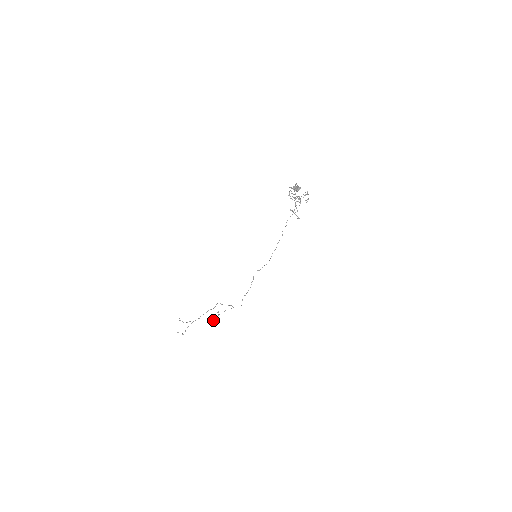
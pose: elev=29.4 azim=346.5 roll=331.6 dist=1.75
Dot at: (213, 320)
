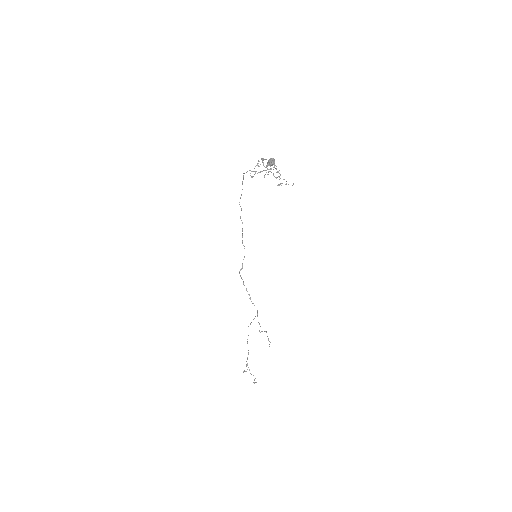
Dot at: (269, 341)
